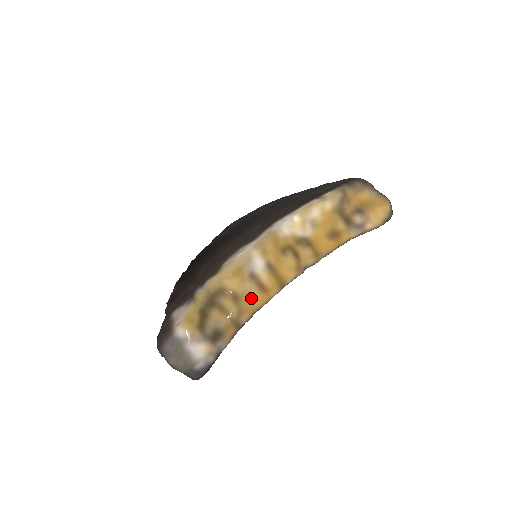
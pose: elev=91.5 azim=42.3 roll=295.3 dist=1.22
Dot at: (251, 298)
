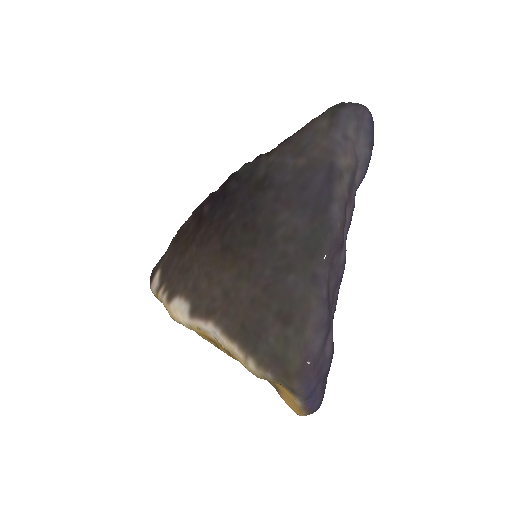
Dot at: occluded
